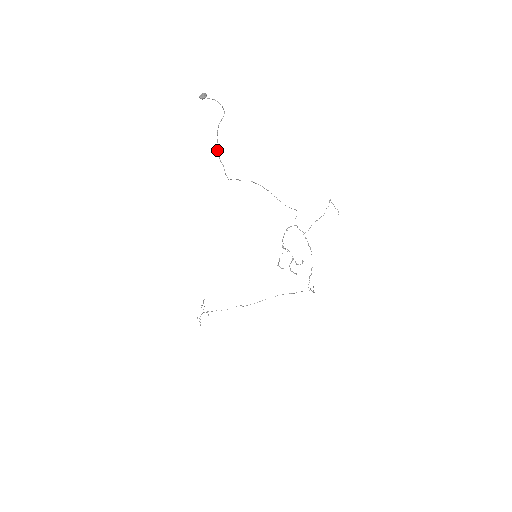
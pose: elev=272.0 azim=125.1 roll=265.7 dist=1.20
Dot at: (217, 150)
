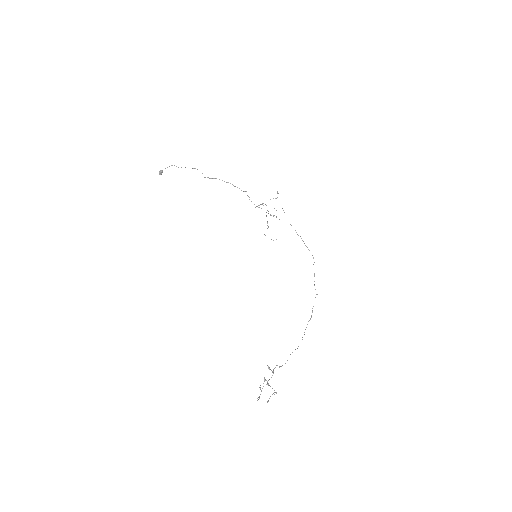
Dot at: occluded
